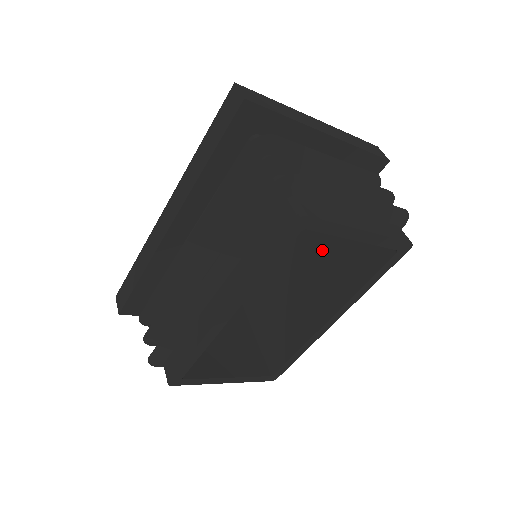
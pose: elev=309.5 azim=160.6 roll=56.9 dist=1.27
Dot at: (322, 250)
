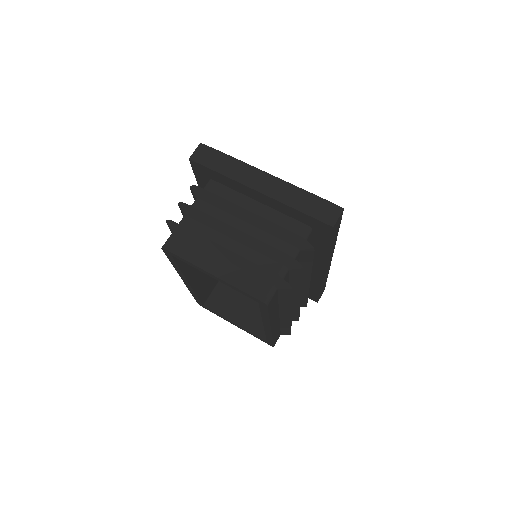
Dot at: occluded
